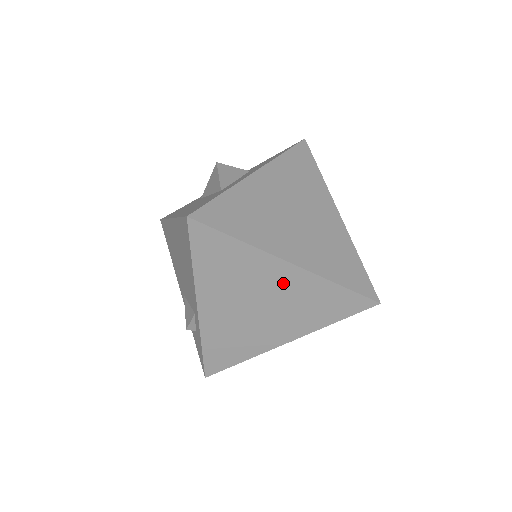
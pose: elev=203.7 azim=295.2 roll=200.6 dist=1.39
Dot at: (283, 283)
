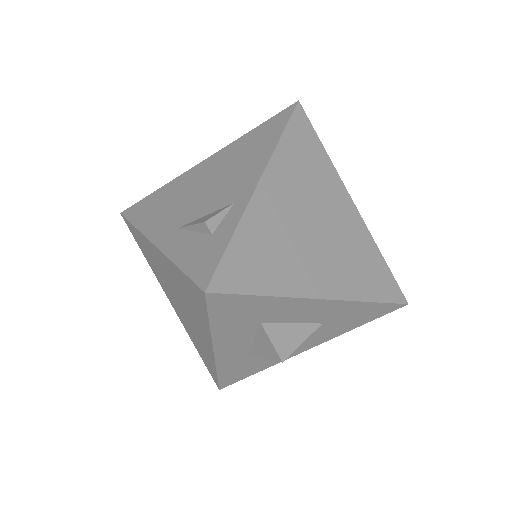
Dot at: (342, 217)
